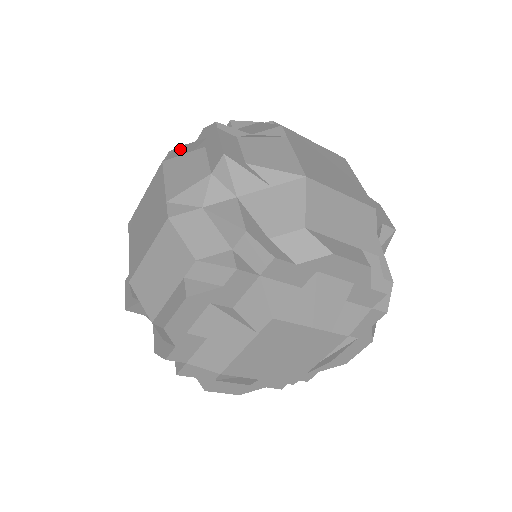
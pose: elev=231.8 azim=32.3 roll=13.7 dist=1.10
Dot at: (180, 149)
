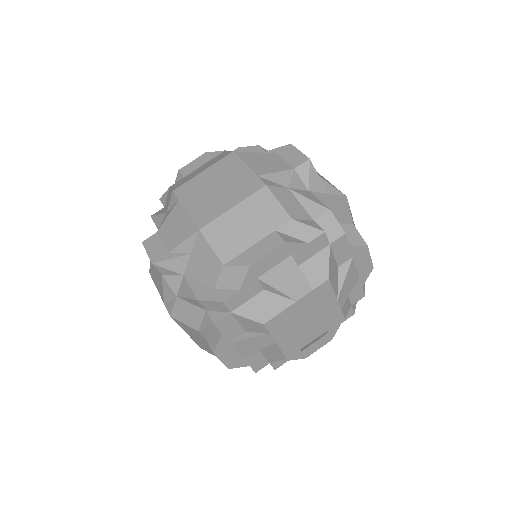
Dot at: occluded
